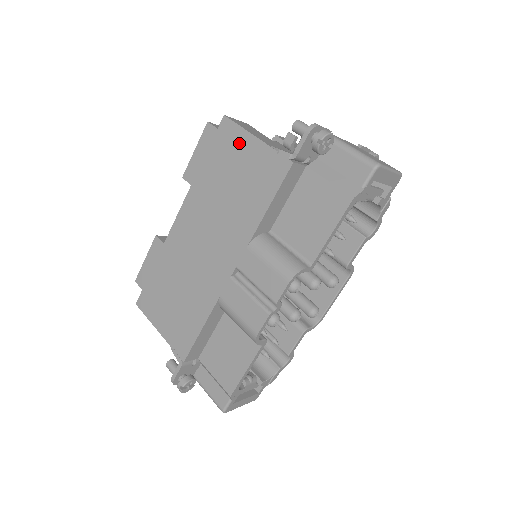
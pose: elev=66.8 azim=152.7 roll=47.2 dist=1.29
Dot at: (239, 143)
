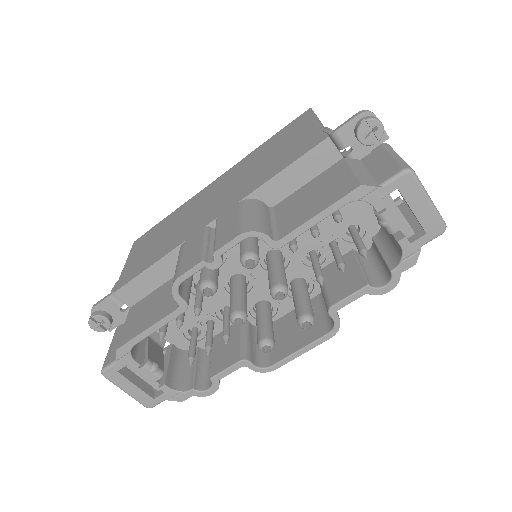
Dot at: (303, 125)
